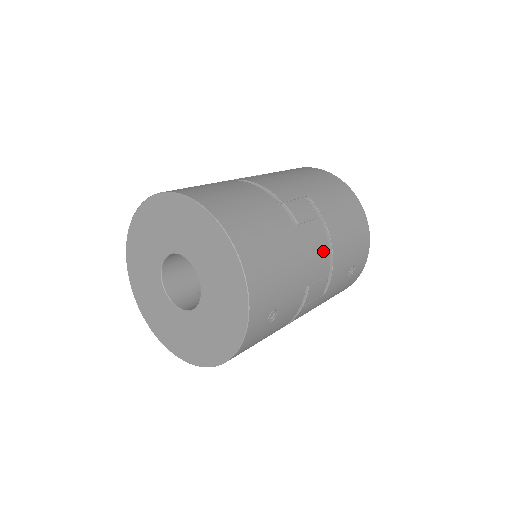
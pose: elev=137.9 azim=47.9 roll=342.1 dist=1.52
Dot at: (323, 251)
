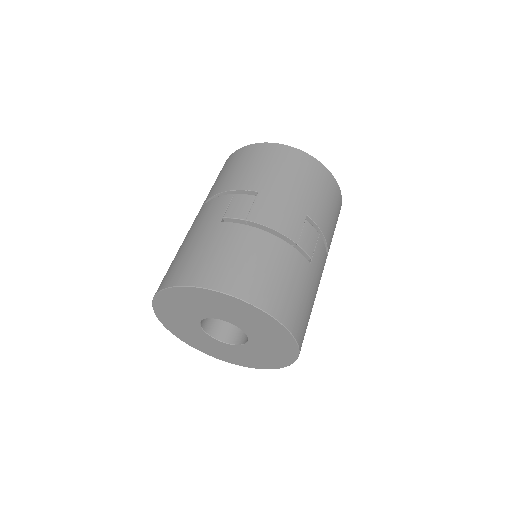
Dot at: (324, 260)
